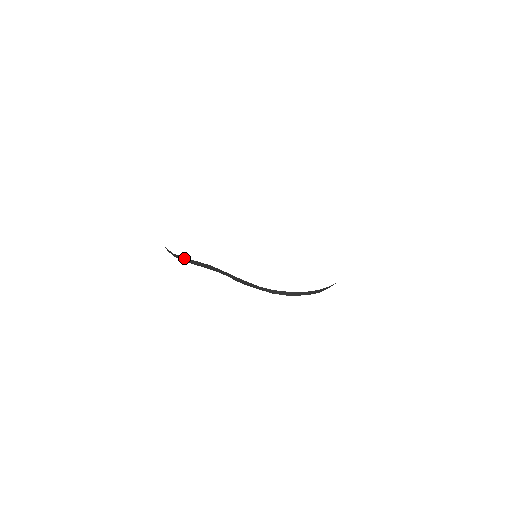
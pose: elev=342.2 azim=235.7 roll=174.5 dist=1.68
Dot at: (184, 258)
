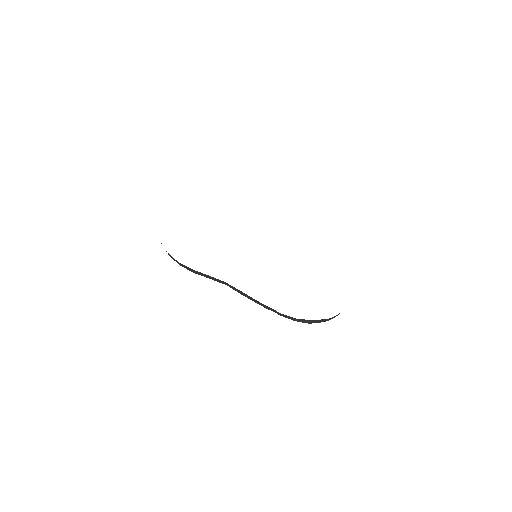
Dot at: (193, 270)
